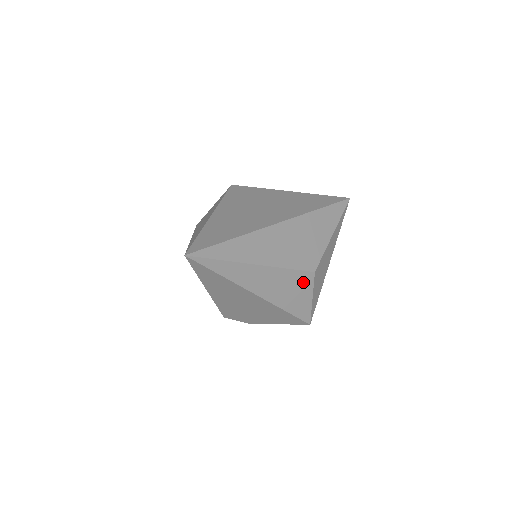
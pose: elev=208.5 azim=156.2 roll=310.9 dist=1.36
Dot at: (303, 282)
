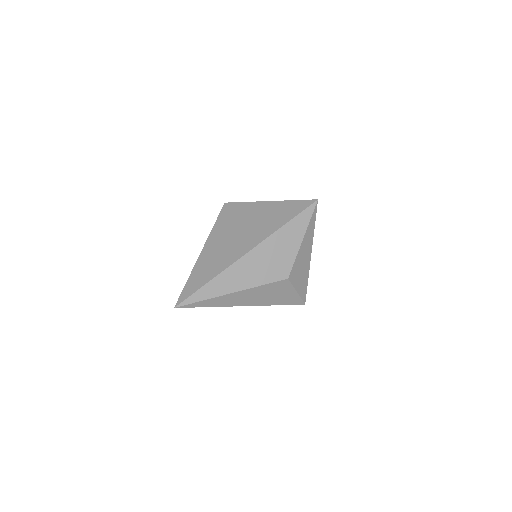
Dot at: (281, 287)
